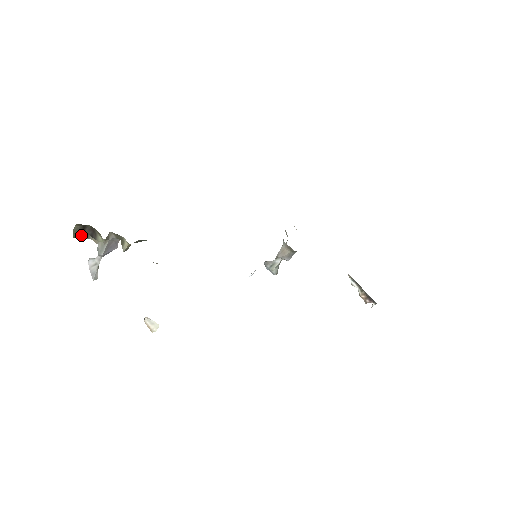
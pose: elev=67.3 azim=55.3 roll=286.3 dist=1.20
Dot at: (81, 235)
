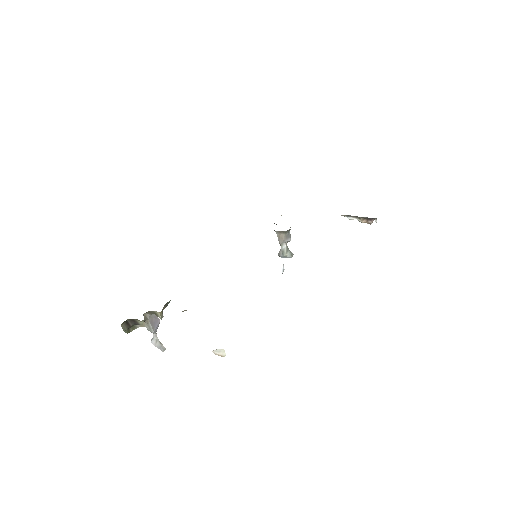
Dot at: (130, 329)
